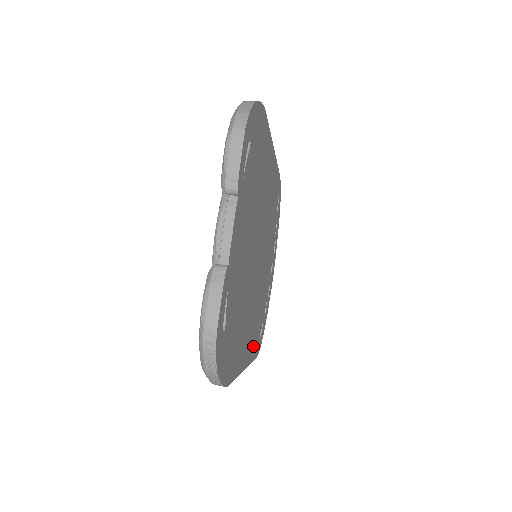
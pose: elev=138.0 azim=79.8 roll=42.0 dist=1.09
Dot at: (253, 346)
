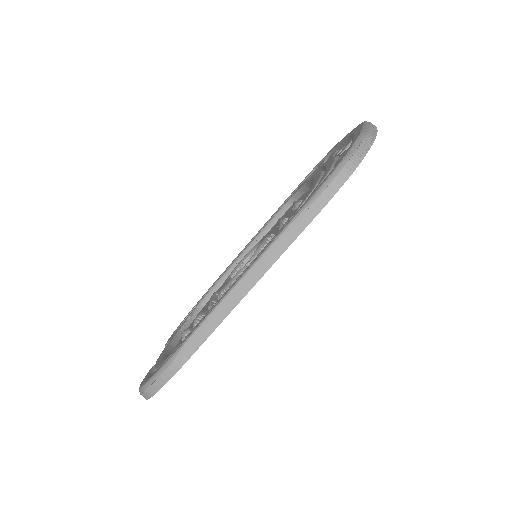
Dot at: occluded
